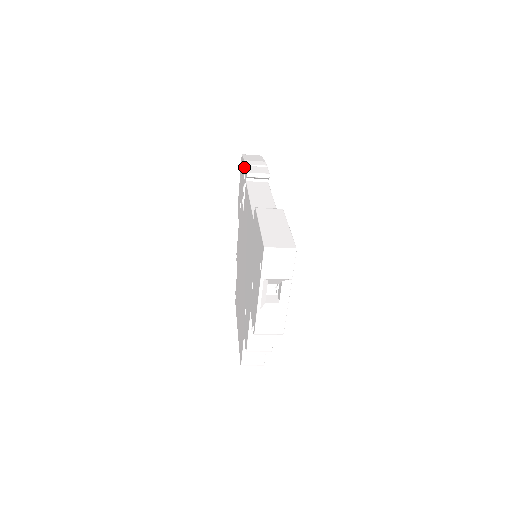
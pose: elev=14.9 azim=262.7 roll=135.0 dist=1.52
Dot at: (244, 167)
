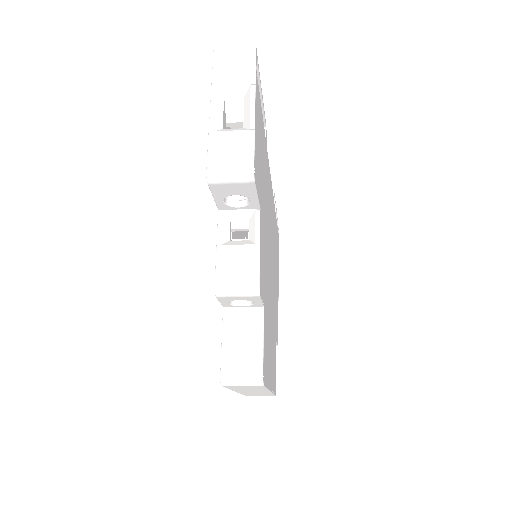
Dot at: occluded
